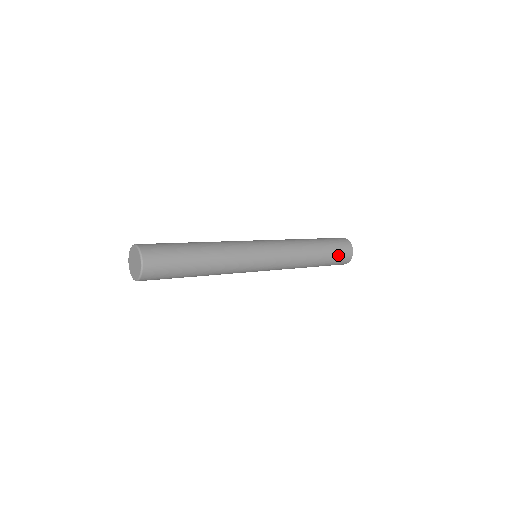
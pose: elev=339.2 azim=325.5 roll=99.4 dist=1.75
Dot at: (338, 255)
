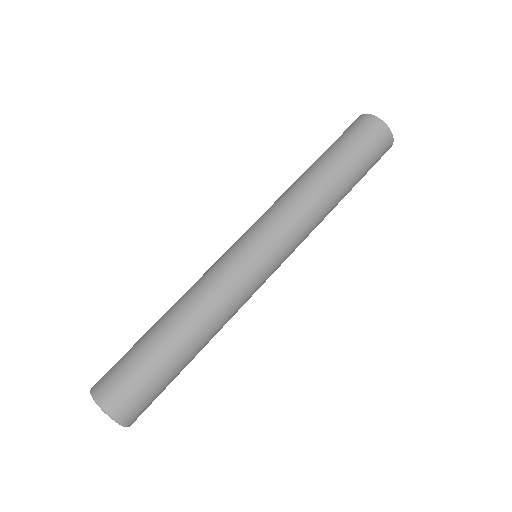
Dot at: (362, 144)
